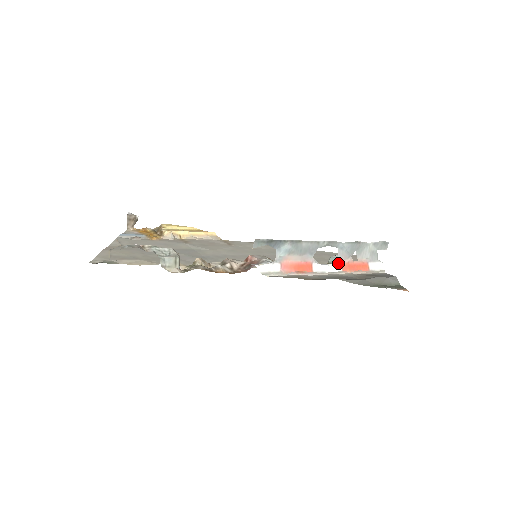
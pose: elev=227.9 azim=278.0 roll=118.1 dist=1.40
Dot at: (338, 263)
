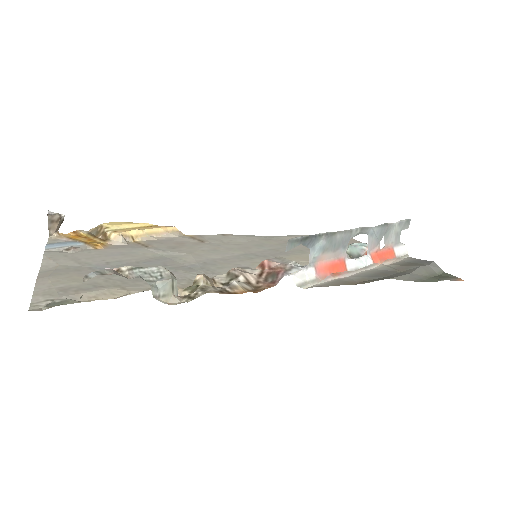
Dot at: (367, 254)
